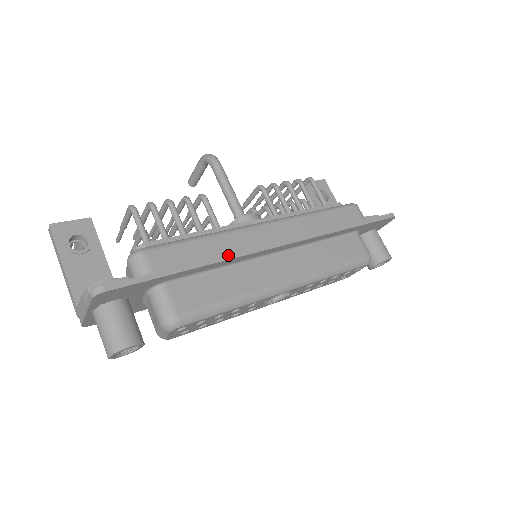
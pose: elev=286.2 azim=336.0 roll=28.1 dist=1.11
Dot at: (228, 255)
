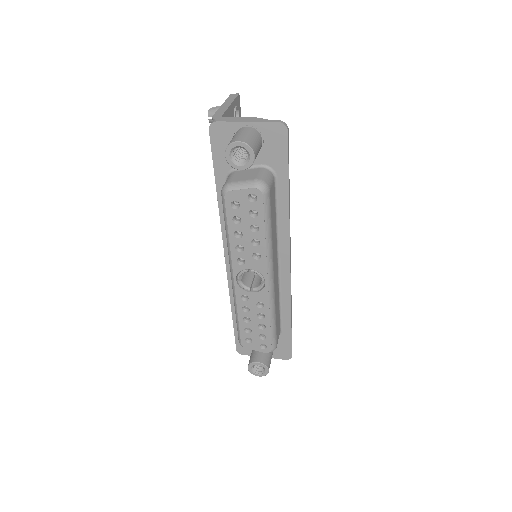
Dot at: occluded
